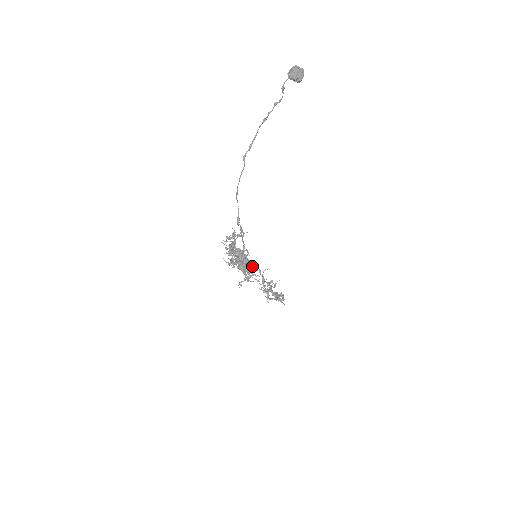
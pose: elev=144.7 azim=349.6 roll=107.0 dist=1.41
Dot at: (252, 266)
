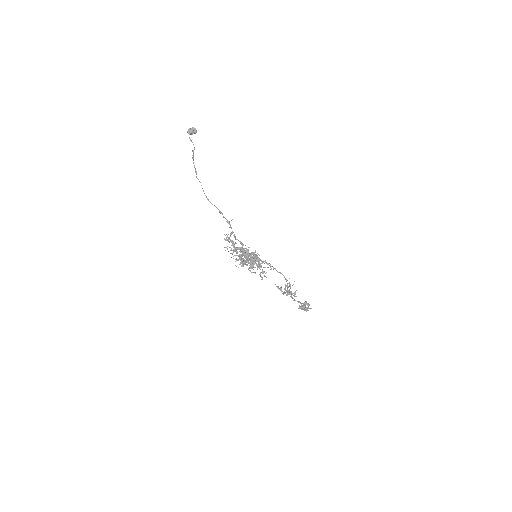
Dot at: (257, 253)
